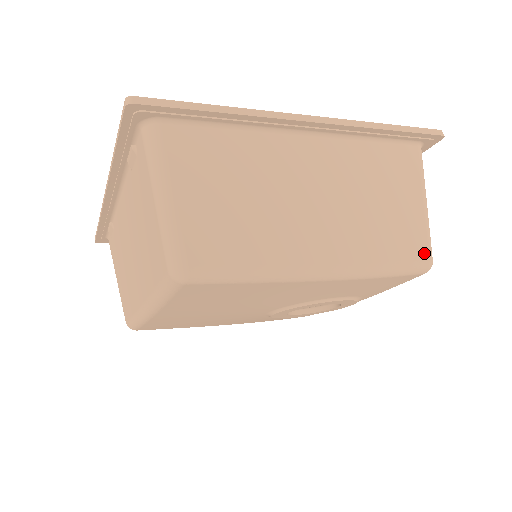
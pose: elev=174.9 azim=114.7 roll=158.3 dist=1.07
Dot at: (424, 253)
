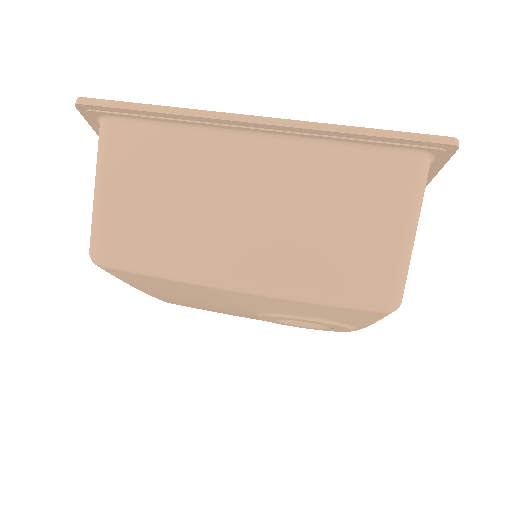
Dot at: (384, 288)
